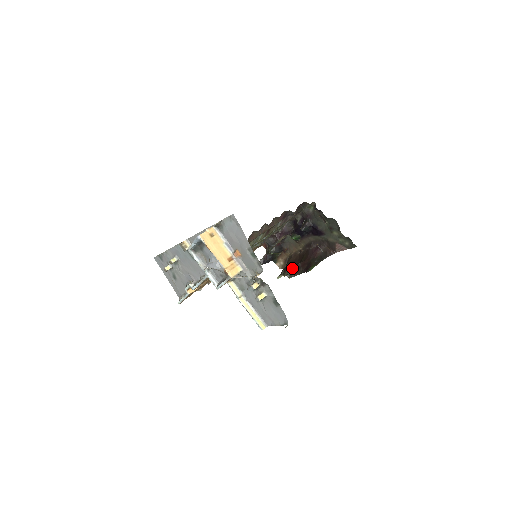
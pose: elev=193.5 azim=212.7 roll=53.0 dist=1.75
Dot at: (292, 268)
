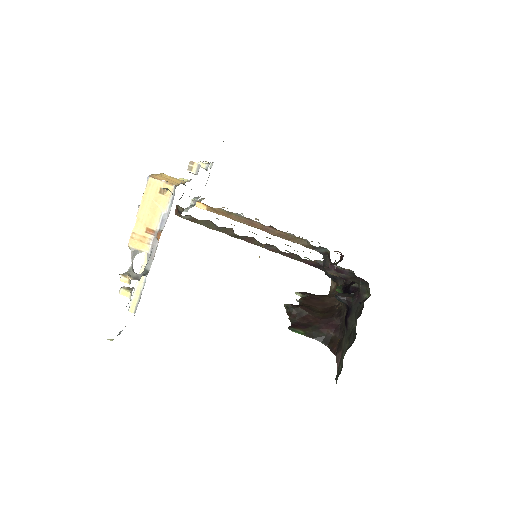
Dot at: (298, 306)
